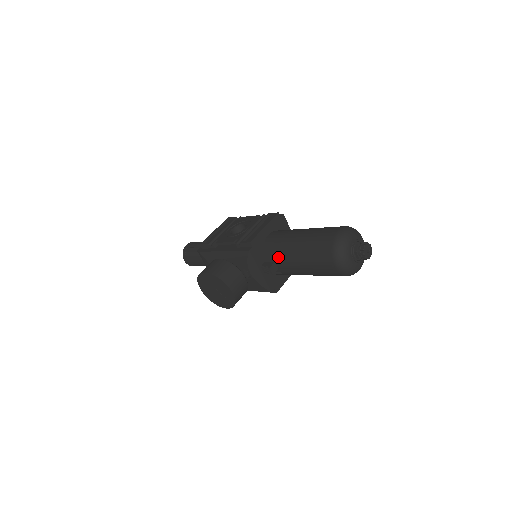
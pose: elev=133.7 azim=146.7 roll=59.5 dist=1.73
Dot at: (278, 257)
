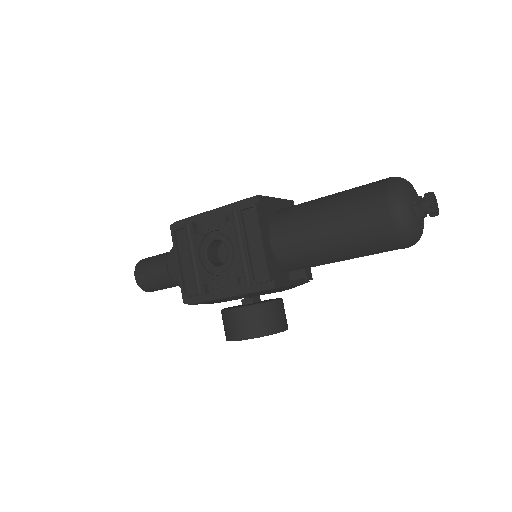
Dot at: (310, 265)
